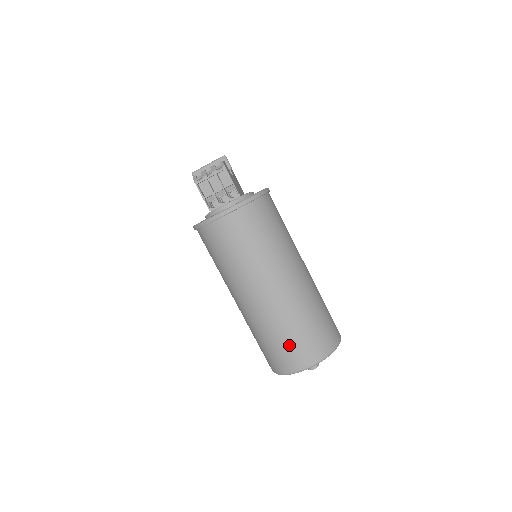
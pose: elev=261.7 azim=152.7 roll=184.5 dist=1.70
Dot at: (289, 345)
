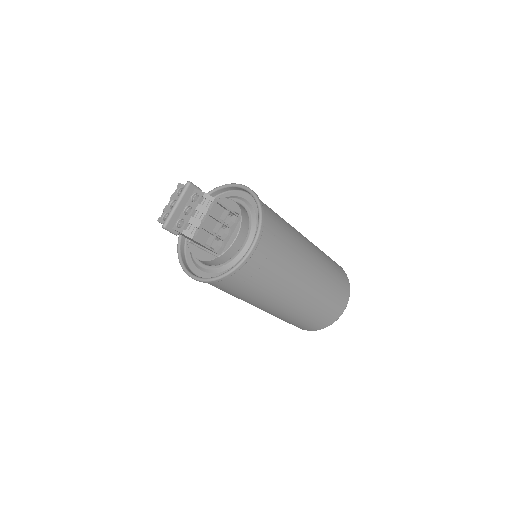
Dot at: (330, 306)
